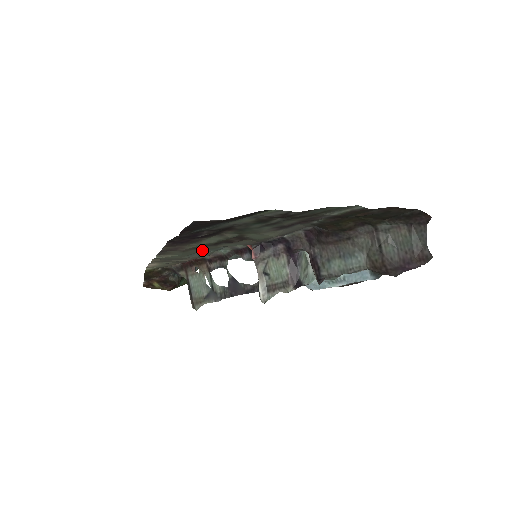
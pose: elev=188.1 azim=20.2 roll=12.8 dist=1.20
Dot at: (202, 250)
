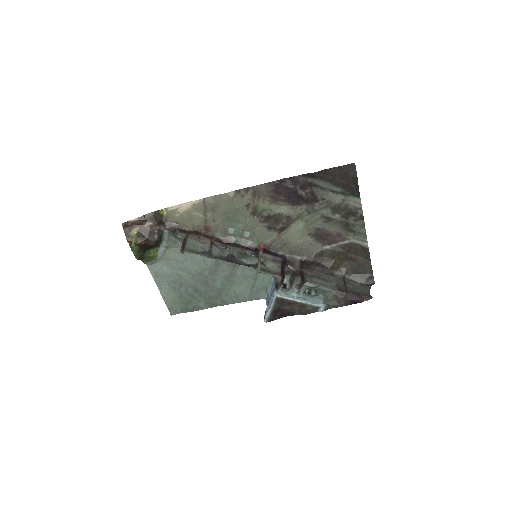
Dot at: (238, 222)
